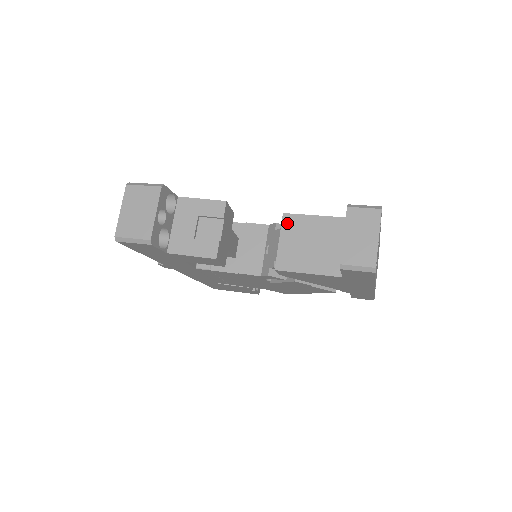
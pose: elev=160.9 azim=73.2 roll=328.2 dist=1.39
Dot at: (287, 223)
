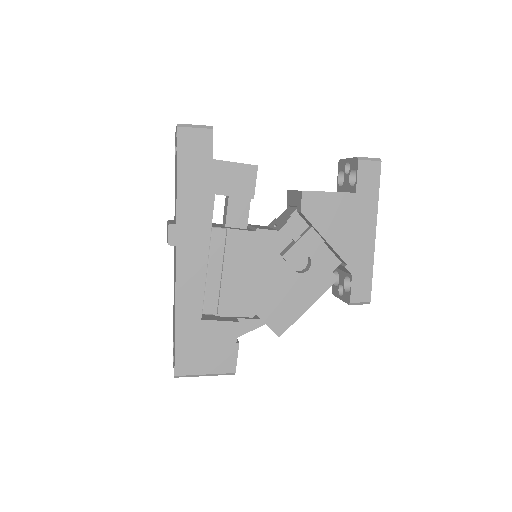
Dot at: occluded
